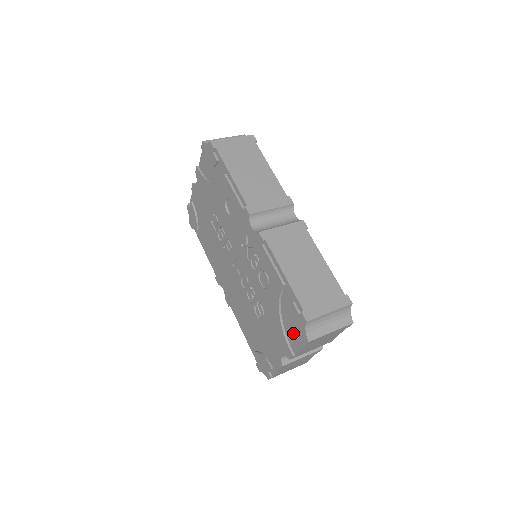
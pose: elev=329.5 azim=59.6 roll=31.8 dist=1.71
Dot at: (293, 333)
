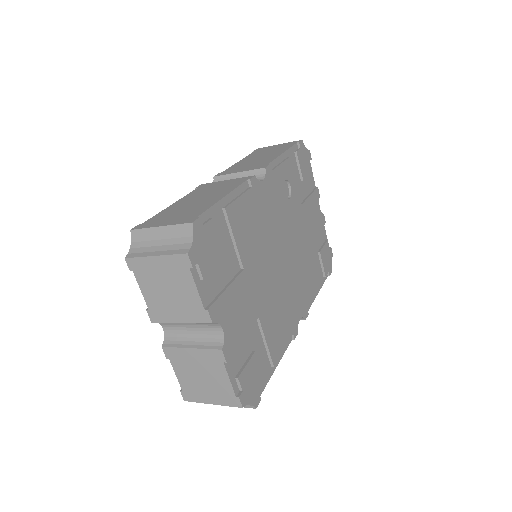
Dot at: occluded
